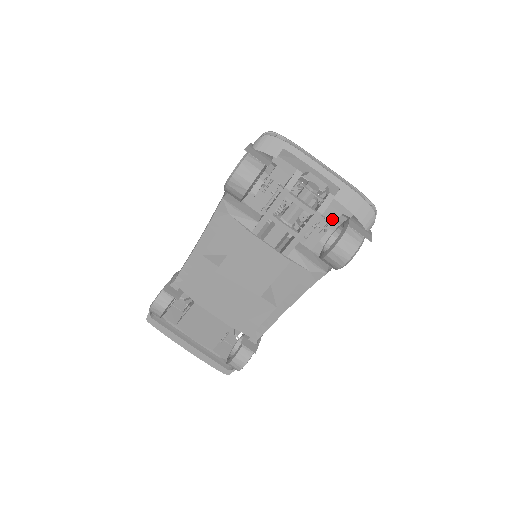
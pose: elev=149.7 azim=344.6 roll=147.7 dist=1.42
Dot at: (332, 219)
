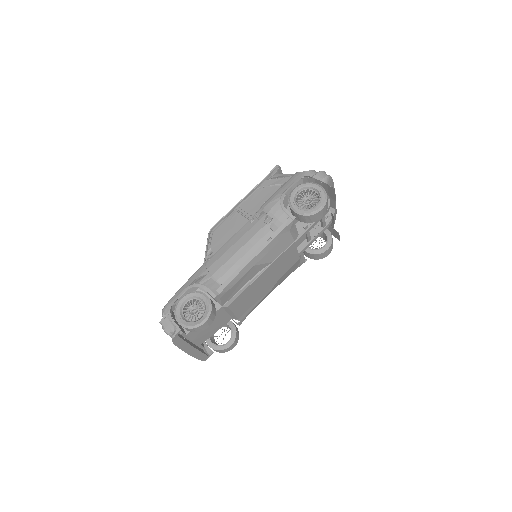
Dot at: occluded
